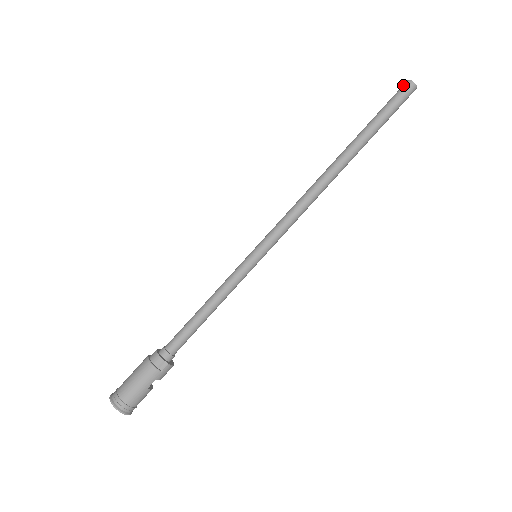
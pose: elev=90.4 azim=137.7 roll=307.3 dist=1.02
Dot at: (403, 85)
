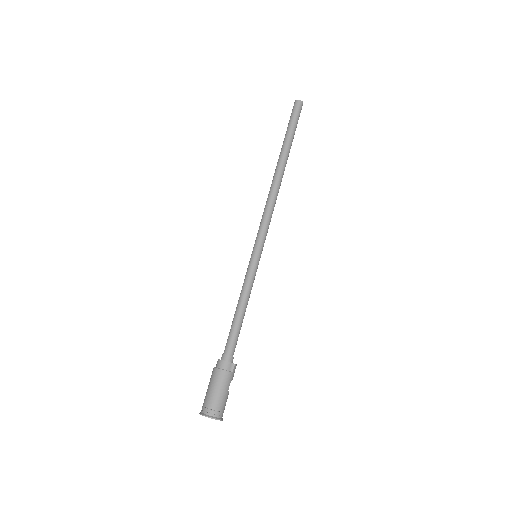
Dot at: (294, 104)
